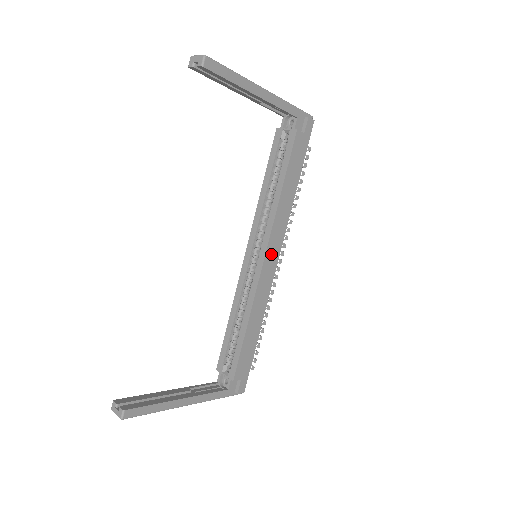
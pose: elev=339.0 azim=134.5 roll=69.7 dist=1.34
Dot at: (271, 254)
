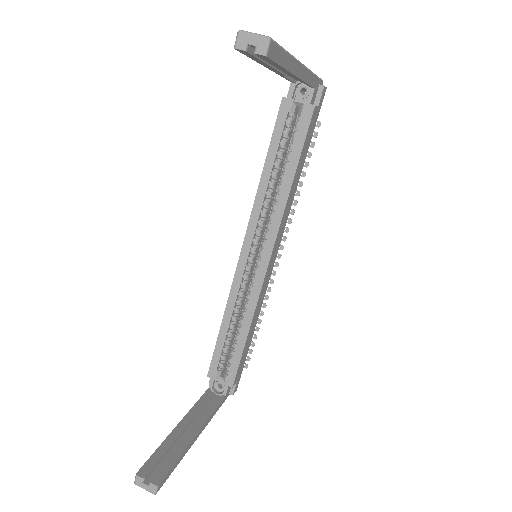
Dot at: (274, 253)
